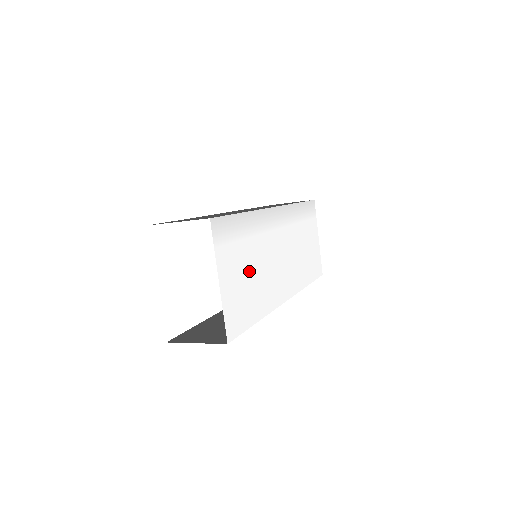
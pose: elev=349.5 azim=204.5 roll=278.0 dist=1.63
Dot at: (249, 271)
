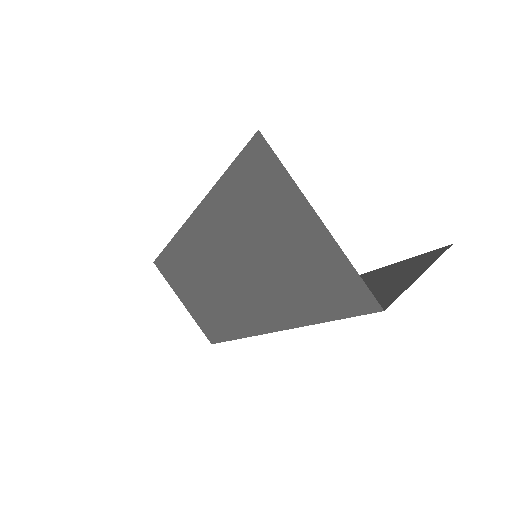
Dot at: occluded
